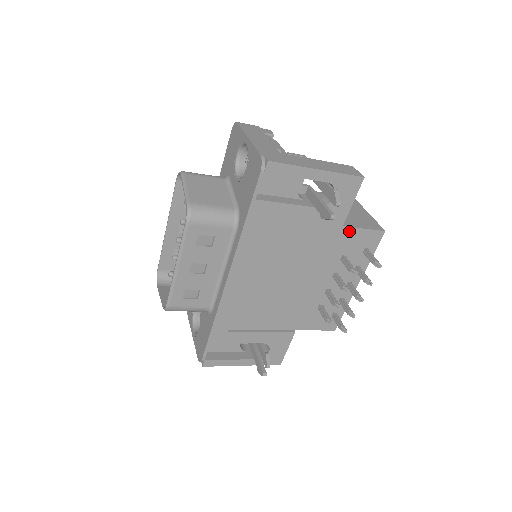
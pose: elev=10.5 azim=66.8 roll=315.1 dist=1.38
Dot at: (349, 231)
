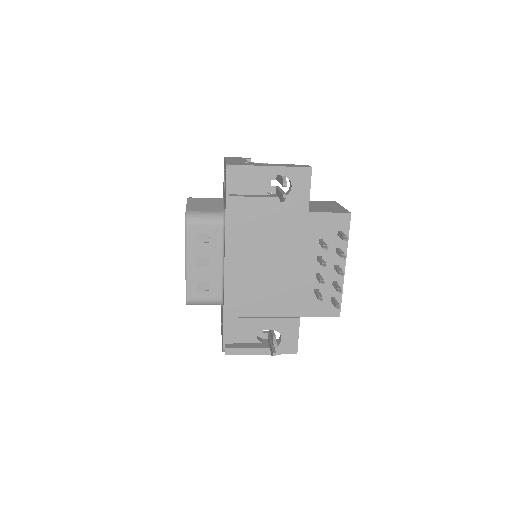
Dot at: (317, 216)
